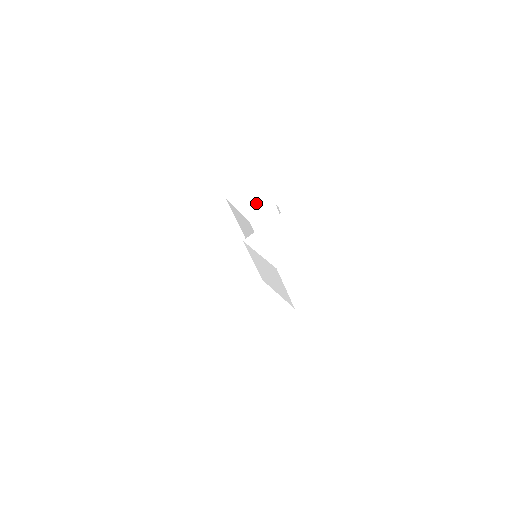
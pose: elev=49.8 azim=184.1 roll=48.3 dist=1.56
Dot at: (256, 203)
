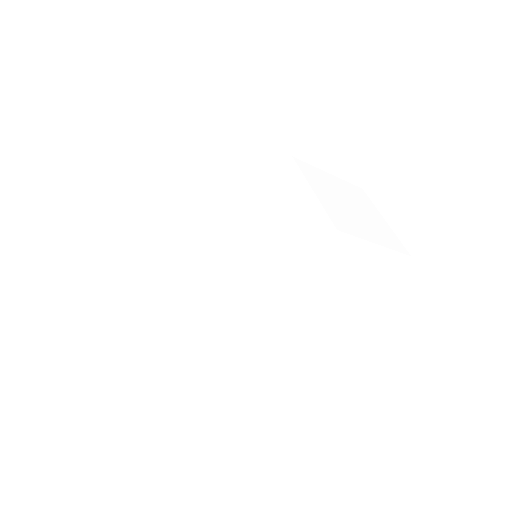
Dot at: (229, 178)
